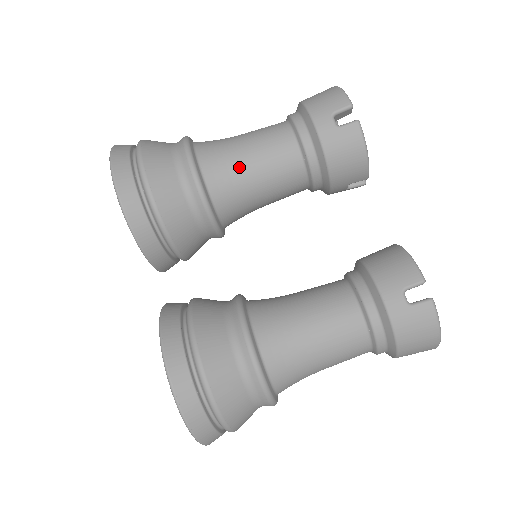
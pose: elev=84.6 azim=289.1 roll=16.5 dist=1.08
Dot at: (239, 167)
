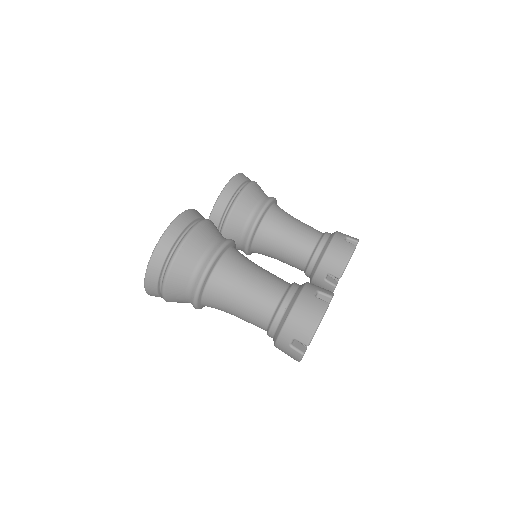
Dot at: (288, 220)
